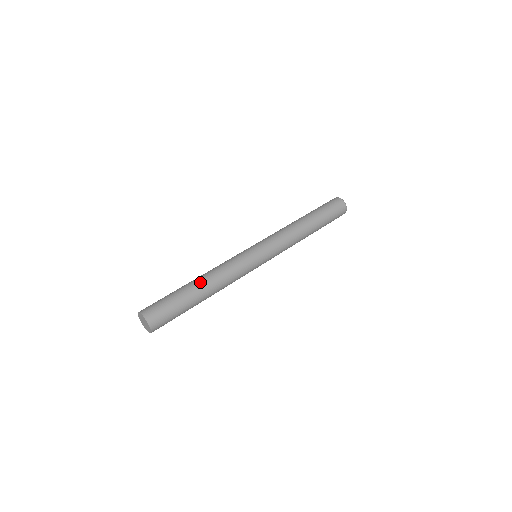
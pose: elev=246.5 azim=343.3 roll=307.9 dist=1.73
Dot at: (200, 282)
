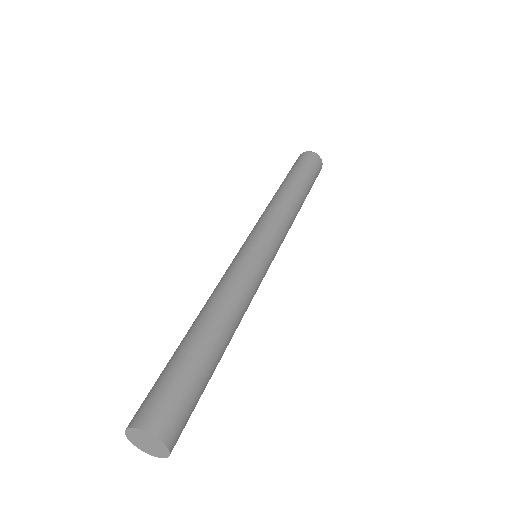
Dot at: (211, 325)
